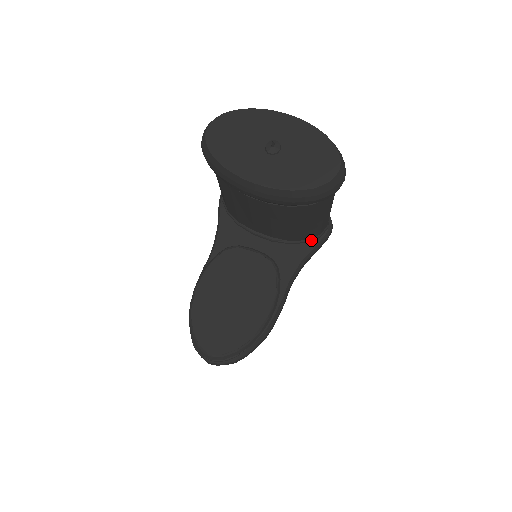
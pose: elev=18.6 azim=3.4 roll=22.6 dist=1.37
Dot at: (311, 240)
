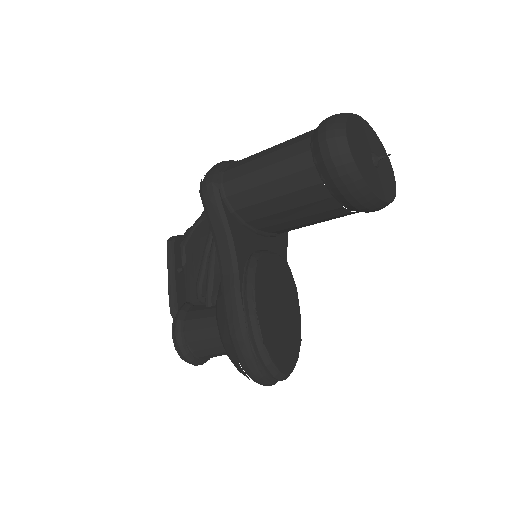
Dot at: occluded
